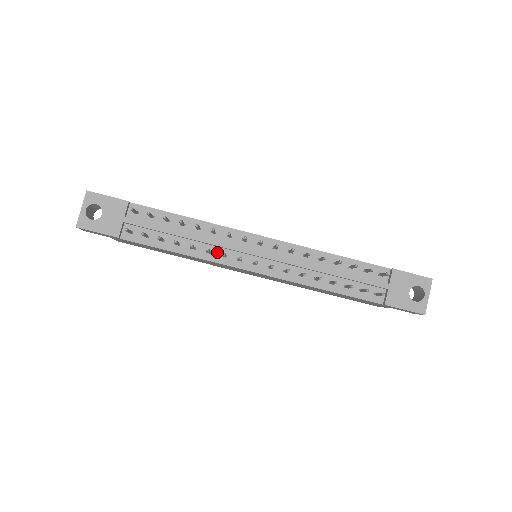
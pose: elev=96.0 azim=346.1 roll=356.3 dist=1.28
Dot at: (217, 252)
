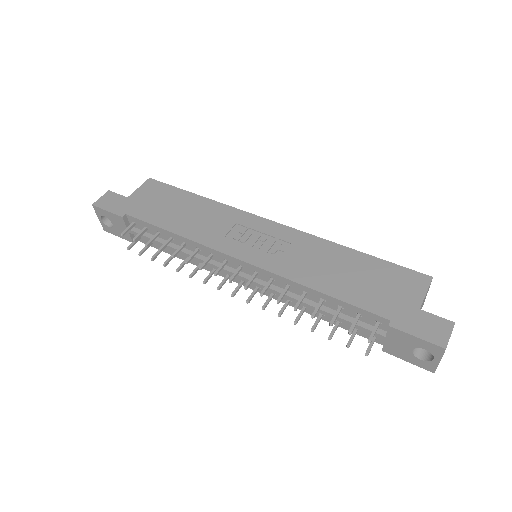
Dot at: occluded
